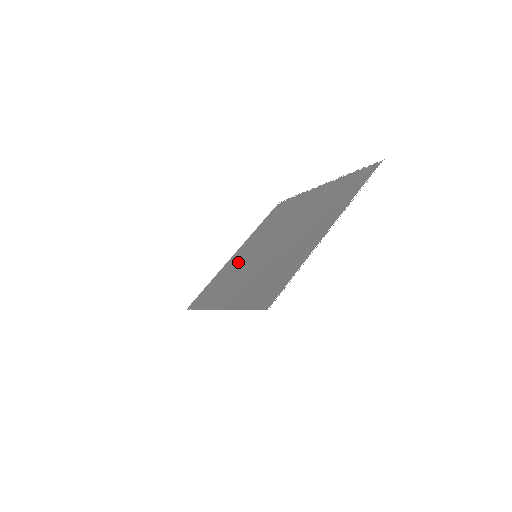
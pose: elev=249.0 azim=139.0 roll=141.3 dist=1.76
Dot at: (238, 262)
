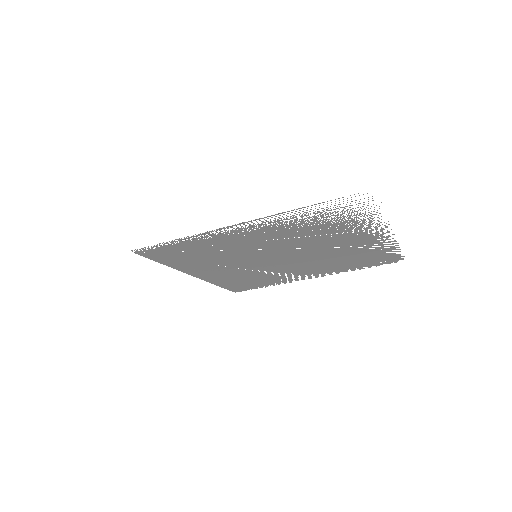
Dot at: (217, 261)
